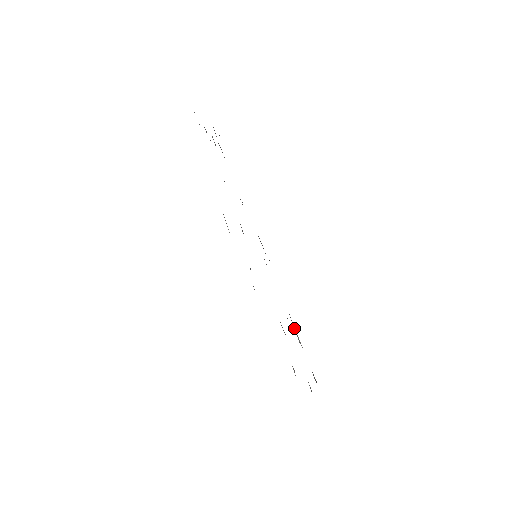
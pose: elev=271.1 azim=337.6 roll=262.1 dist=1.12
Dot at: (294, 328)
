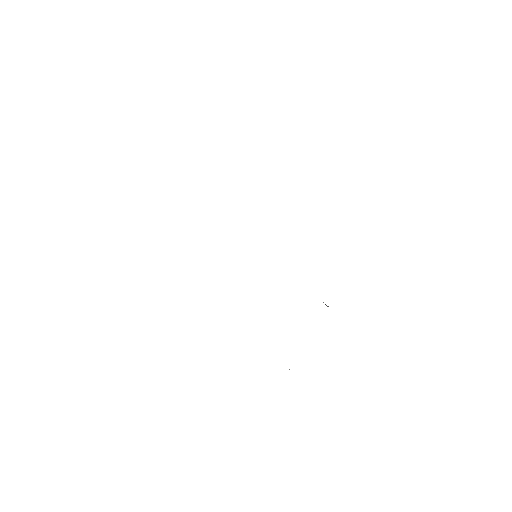
Dot at: occluded
